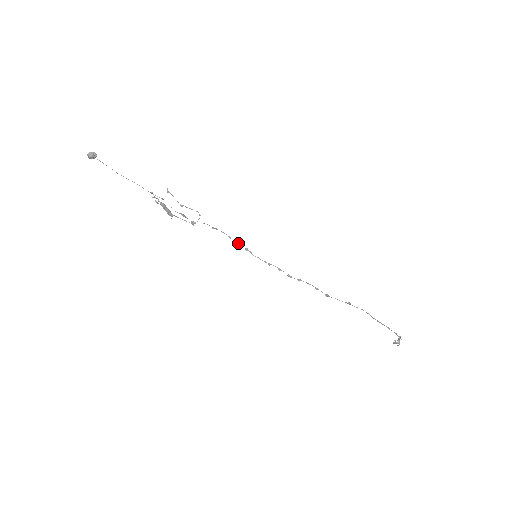
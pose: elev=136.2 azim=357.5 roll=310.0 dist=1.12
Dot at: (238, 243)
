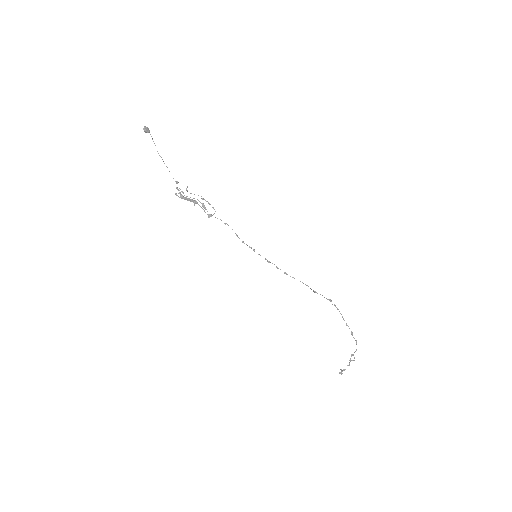
Dot at: (243, 241)
